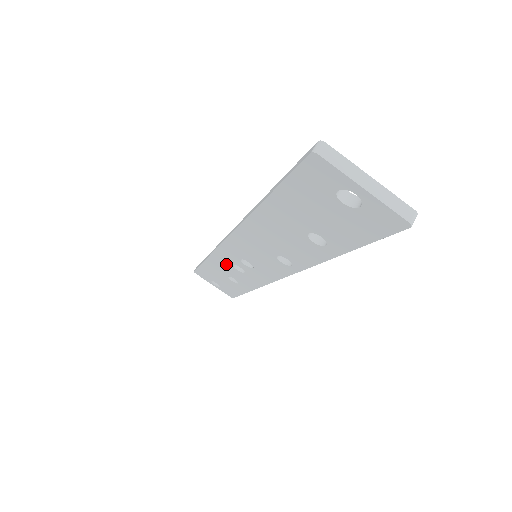
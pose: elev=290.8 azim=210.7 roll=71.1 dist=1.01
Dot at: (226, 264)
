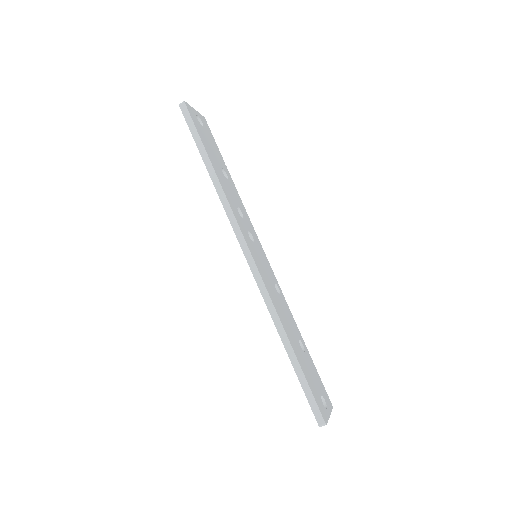
Dot at: occluded
